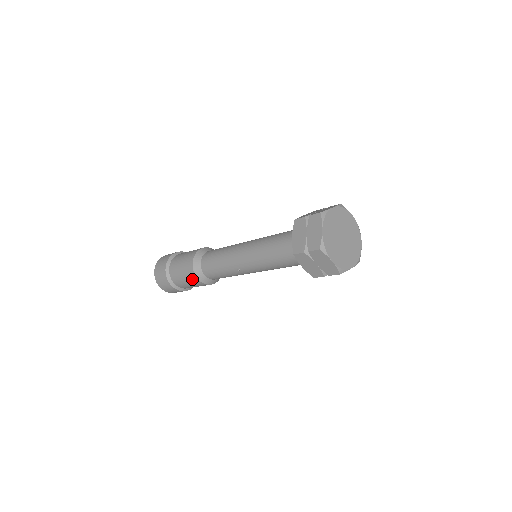
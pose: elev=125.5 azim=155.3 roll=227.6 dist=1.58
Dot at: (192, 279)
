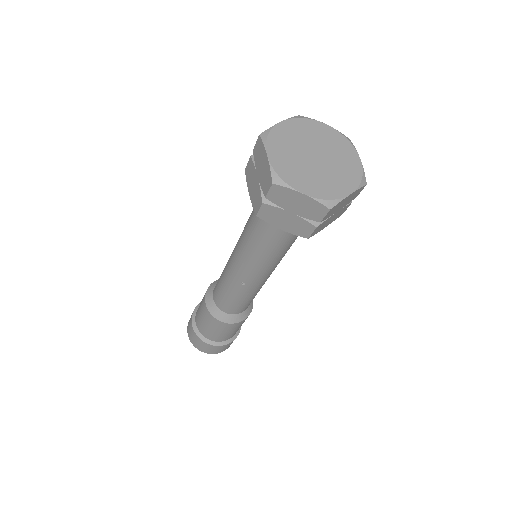
Dot at: (215, 324)
